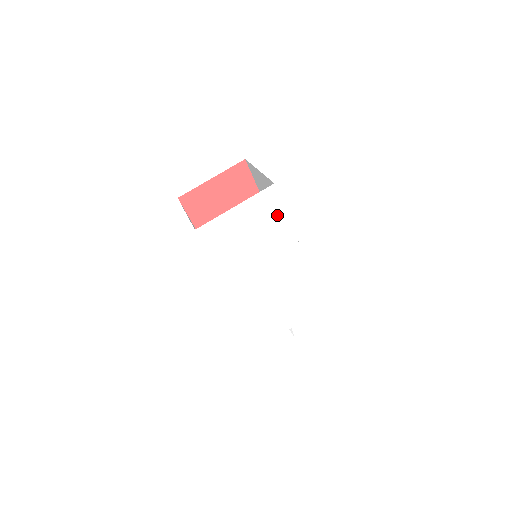
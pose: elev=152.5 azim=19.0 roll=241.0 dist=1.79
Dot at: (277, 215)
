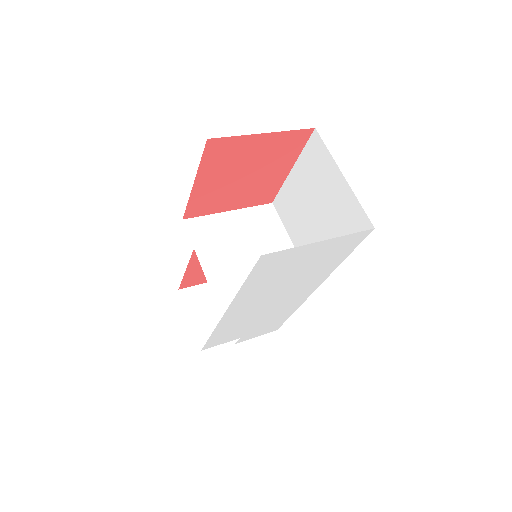
Dot at: (341, 255)
